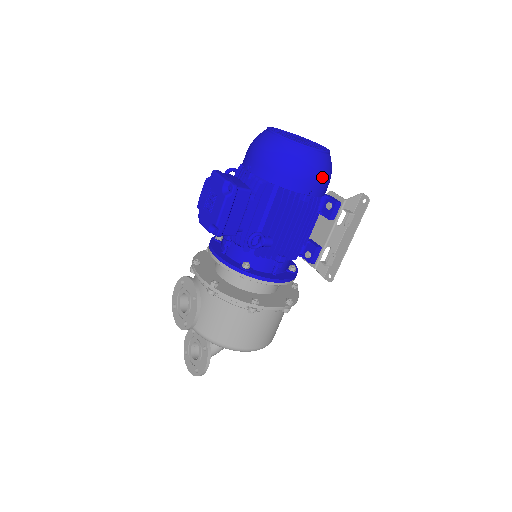
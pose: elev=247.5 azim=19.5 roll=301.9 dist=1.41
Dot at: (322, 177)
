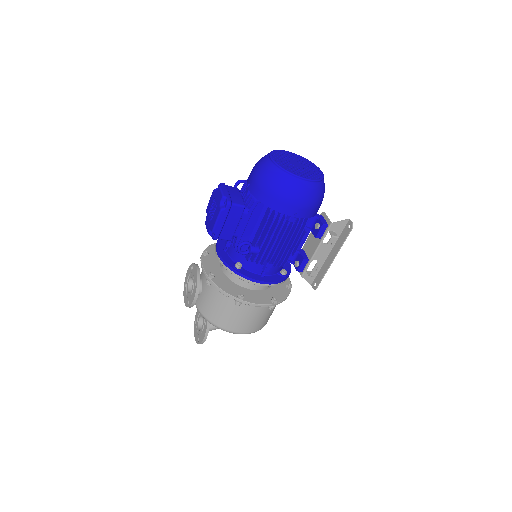
Dot at: (307, 203)
